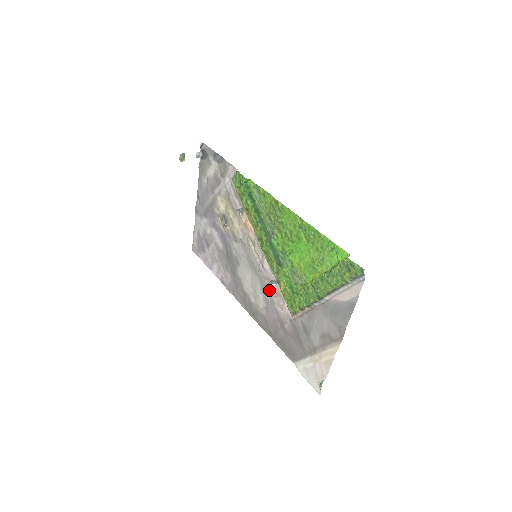
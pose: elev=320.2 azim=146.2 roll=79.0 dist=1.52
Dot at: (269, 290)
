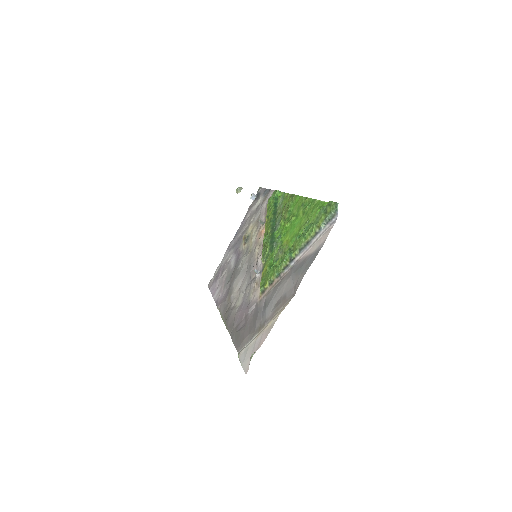
Dot at: (252, 282)
